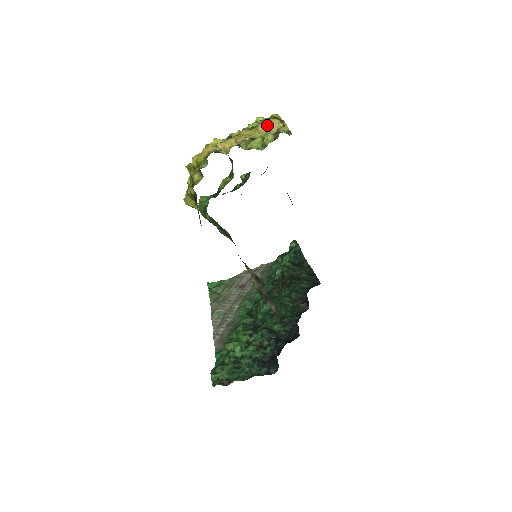
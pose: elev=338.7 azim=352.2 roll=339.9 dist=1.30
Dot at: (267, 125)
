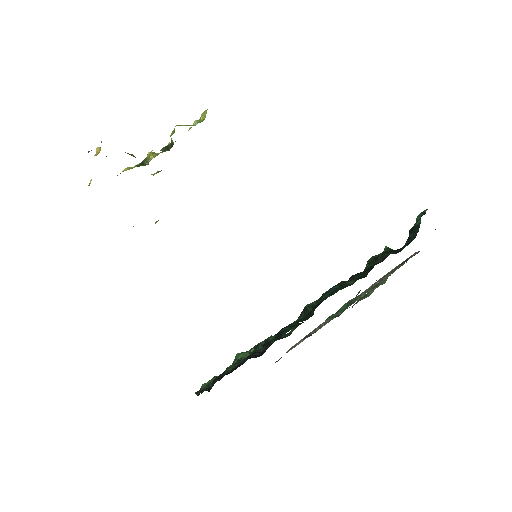
Dot at: (100, 148)
